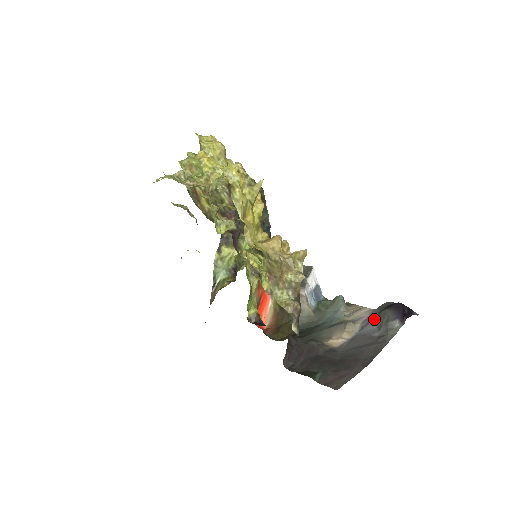
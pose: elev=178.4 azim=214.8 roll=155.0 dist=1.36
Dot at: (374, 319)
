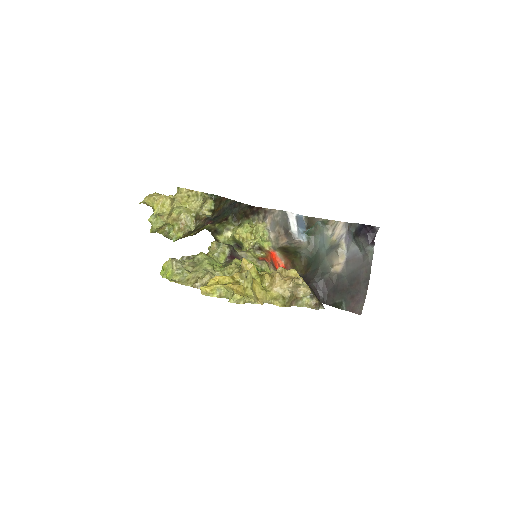
Dot at: (352, 239)
